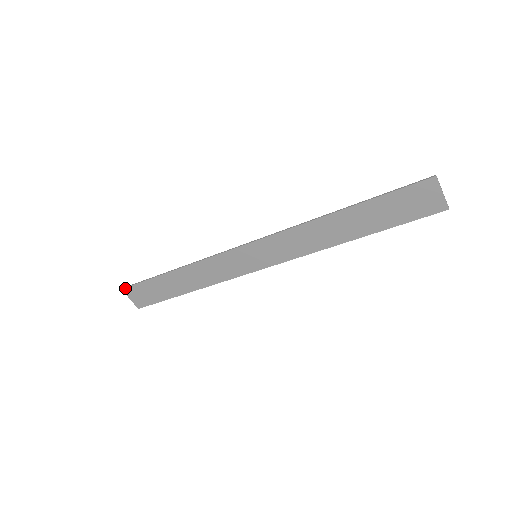
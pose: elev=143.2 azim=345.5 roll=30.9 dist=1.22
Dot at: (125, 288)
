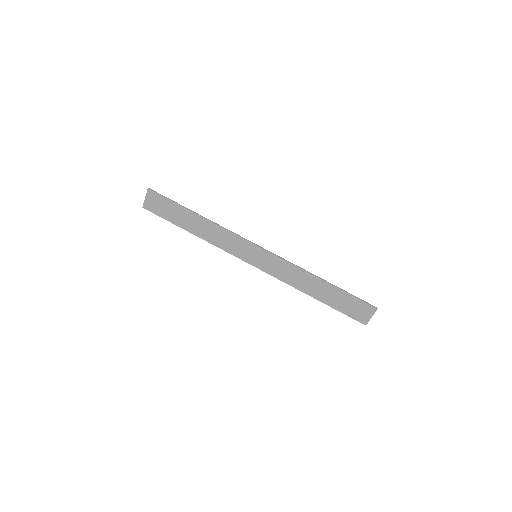
Dot at: (151, 190)
